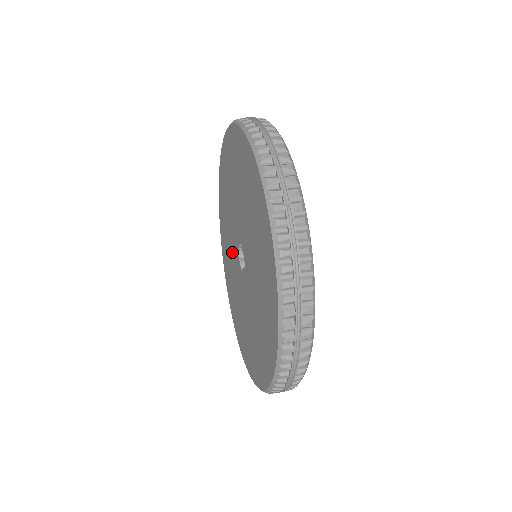
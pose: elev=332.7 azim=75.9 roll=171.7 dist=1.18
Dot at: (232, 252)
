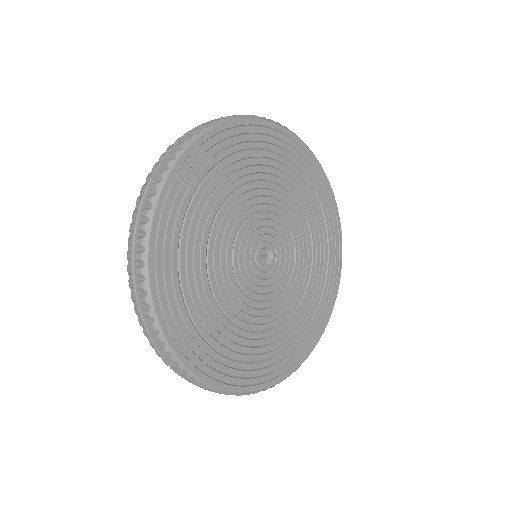
Dot at: occluded
